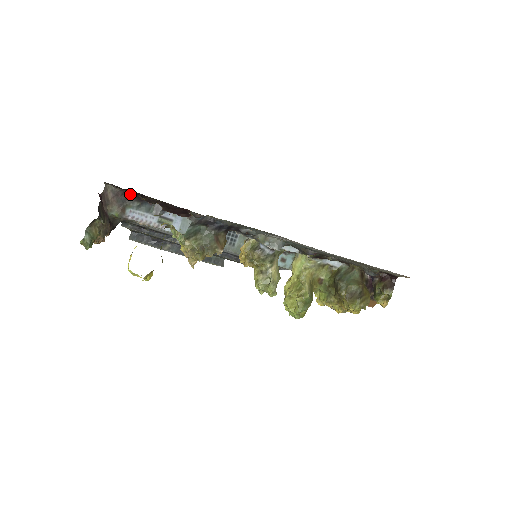
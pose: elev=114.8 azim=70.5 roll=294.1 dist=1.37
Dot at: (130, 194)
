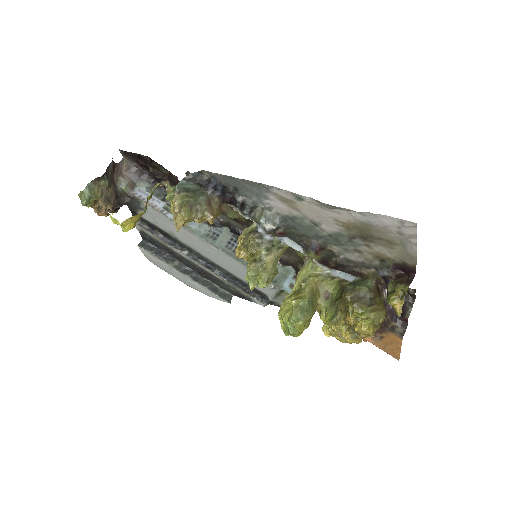
Dot at: (143, 173)
